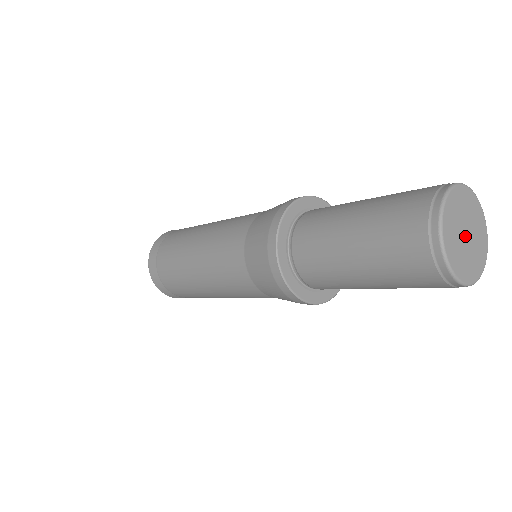
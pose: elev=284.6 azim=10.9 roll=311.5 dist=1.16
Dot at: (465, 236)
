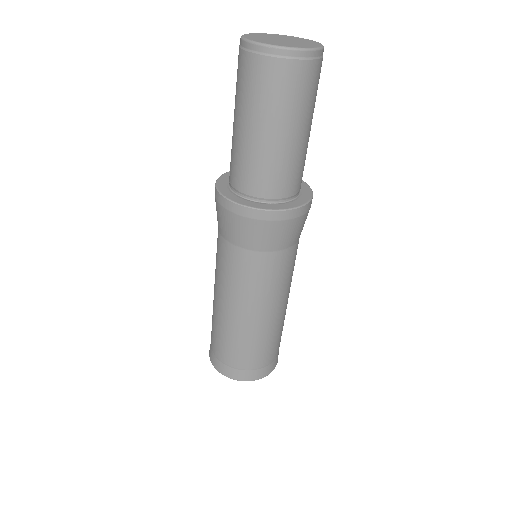
Dot at: (279, 40)
